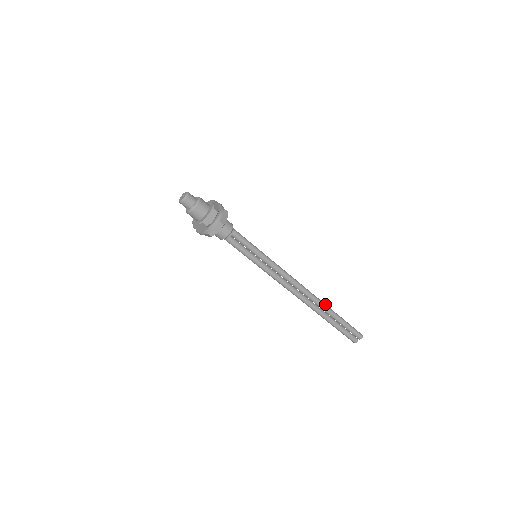
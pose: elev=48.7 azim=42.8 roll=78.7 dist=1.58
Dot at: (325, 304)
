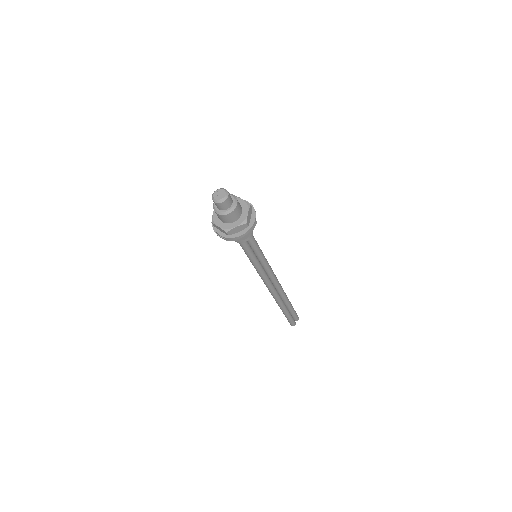
Dot at: occluded
